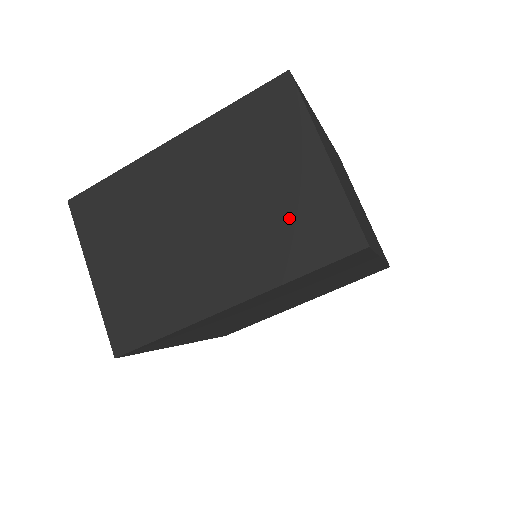
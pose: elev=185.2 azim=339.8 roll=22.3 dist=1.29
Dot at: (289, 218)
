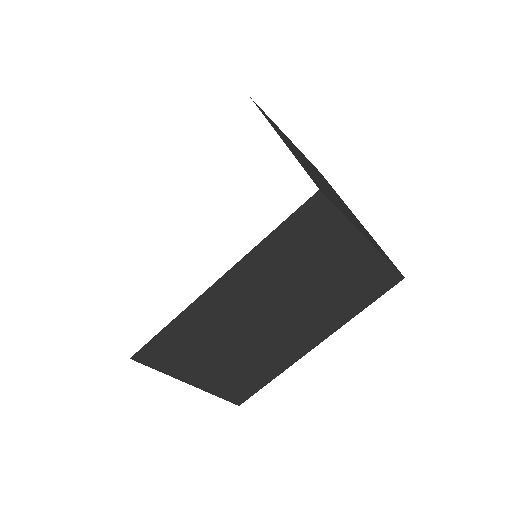
Dot at: (346, 286)
